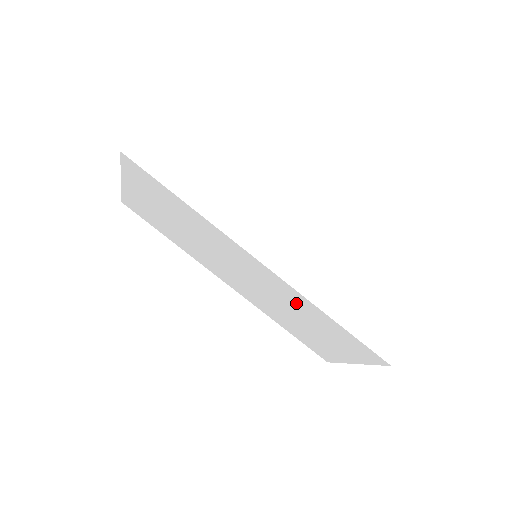
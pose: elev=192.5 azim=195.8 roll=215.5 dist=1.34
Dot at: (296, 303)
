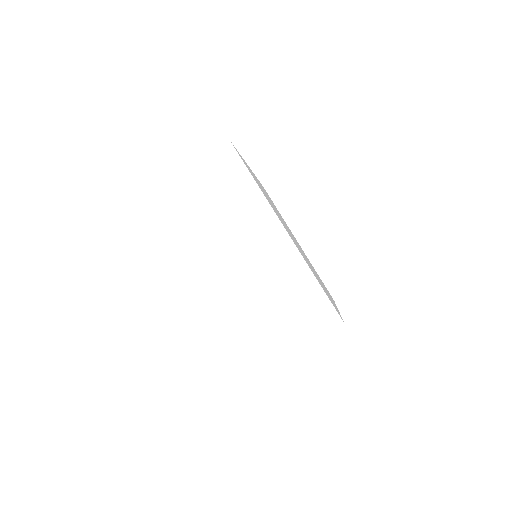
Dot at: (283, 268)
